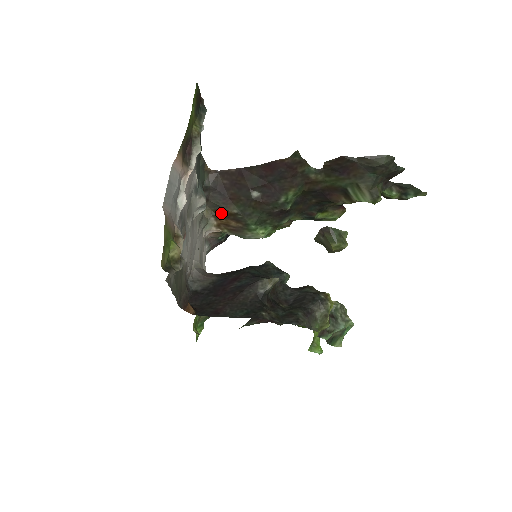
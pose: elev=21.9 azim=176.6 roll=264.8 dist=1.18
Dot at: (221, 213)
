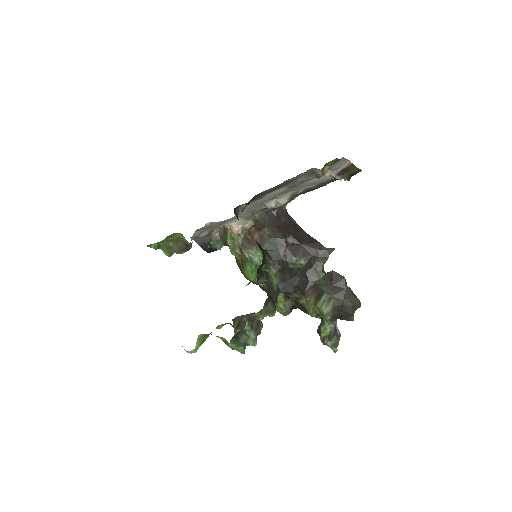
Dot at: (259, 225)
